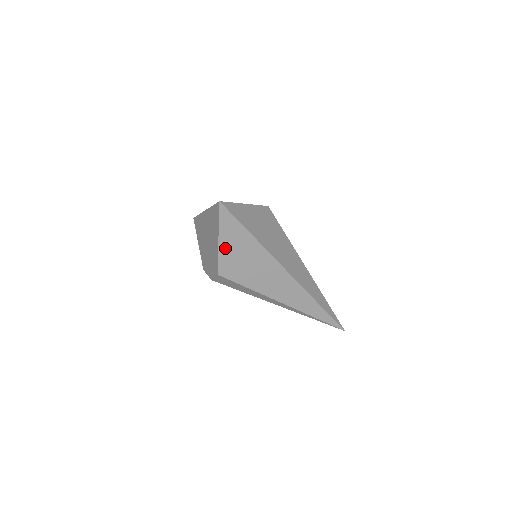
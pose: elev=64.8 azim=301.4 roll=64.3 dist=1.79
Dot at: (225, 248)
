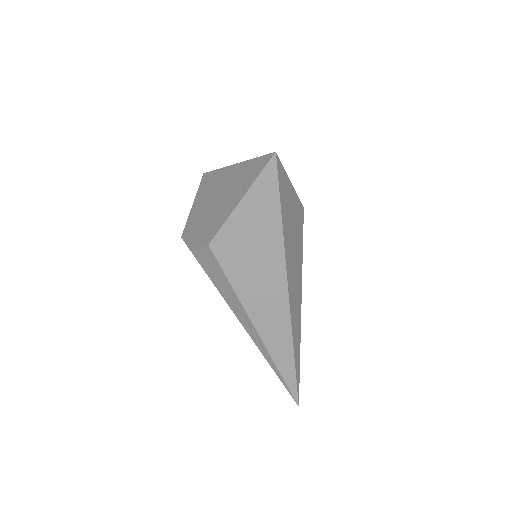
Dot at: (241, 216)
